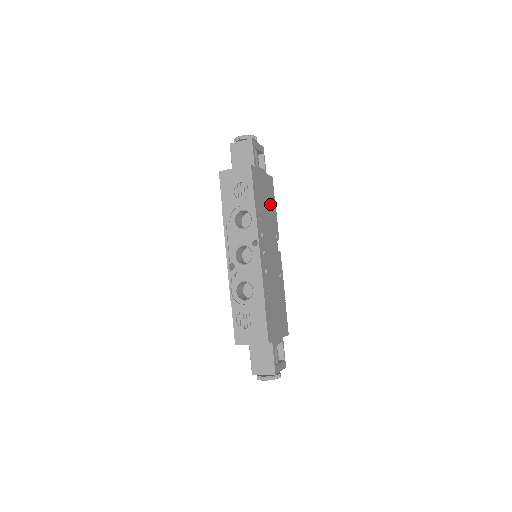
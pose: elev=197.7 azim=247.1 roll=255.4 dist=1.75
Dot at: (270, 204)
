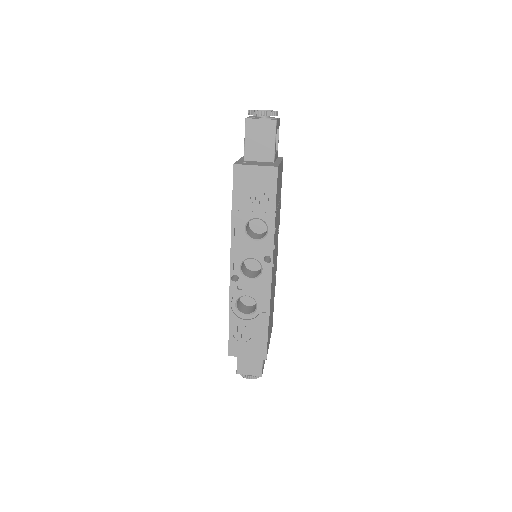
Dot at: (279, 196)
